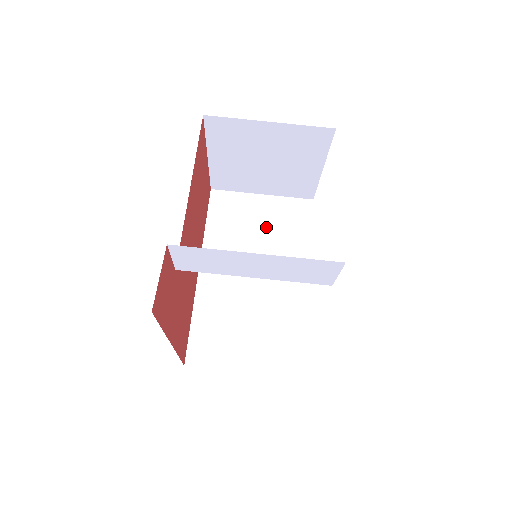
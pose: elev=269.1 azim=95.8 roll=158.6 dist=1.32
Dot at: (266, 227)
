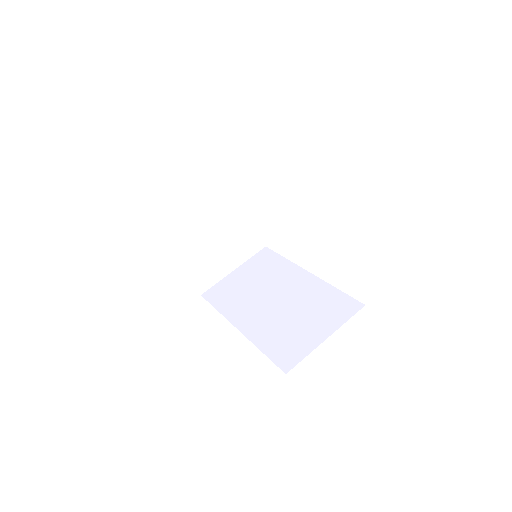
Dot at: (254, 278)
